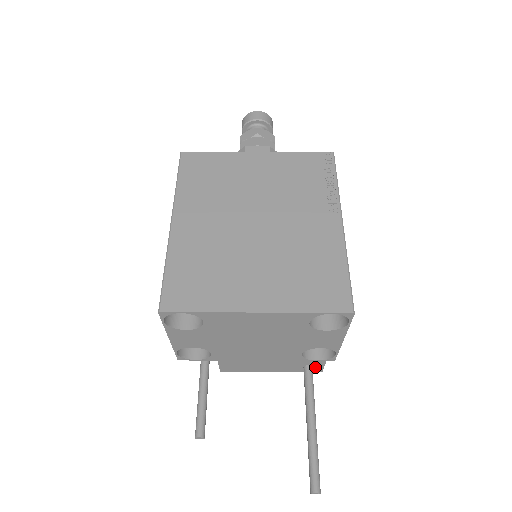
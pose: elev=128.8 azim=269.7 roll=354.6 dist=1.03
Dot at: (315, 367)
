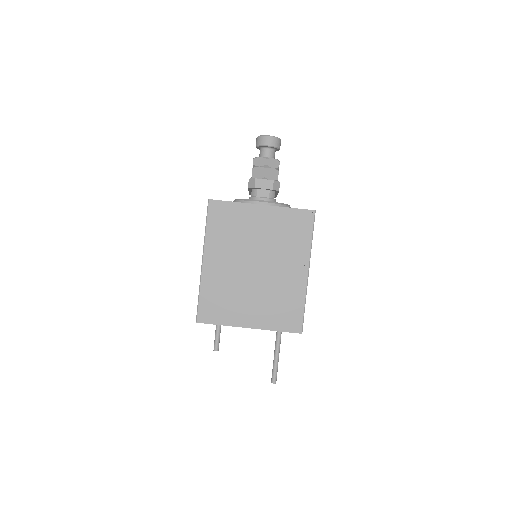
Dot at: occluded
